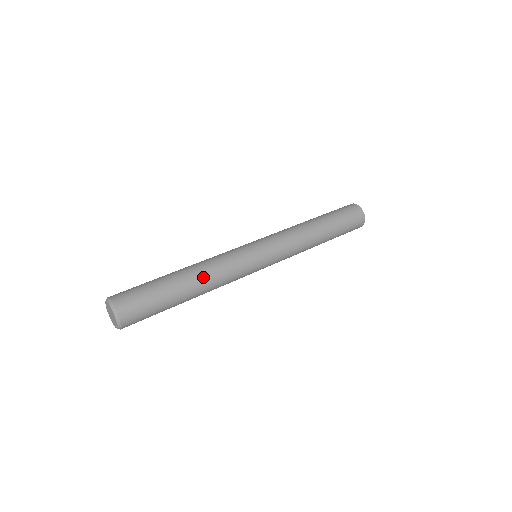
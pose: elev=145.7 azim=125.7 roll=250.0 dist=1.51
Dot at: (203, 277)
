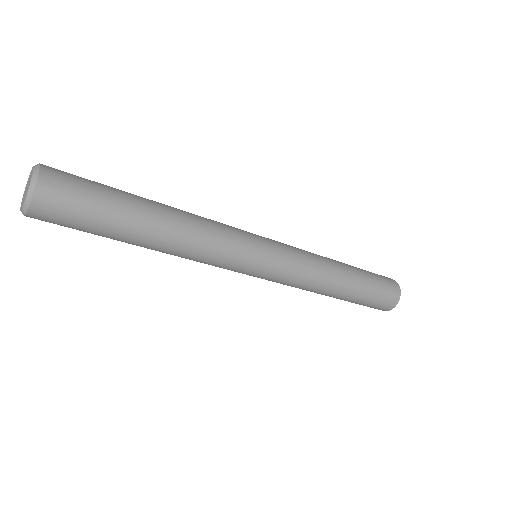
Dot at: occluded
